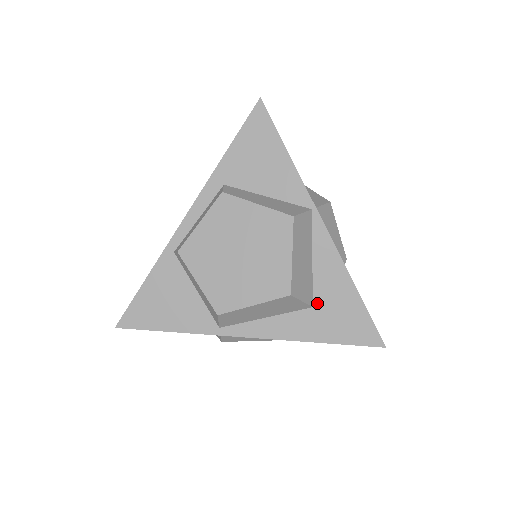
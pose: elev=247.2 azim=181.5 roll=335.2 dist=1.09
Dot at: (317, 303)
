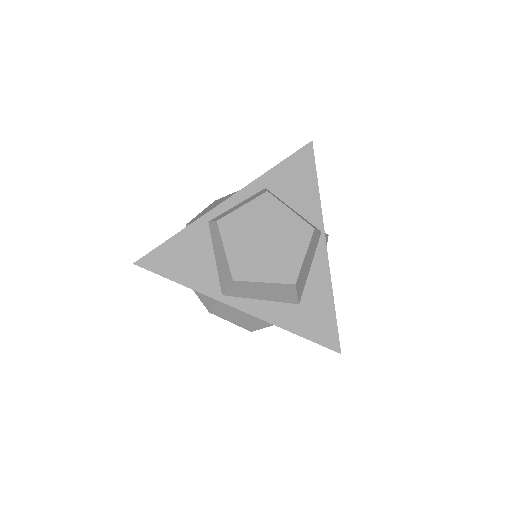
Dot at: (303, 302)
